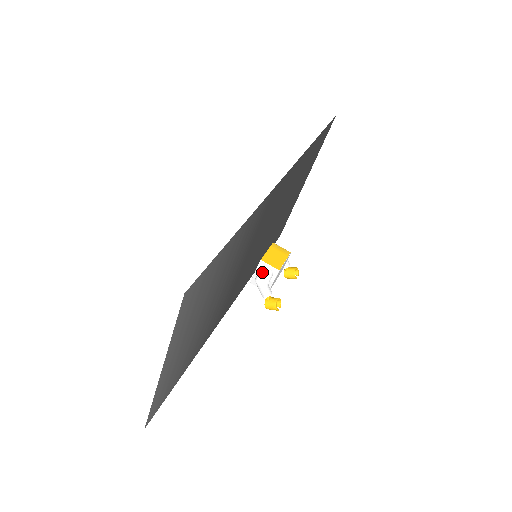
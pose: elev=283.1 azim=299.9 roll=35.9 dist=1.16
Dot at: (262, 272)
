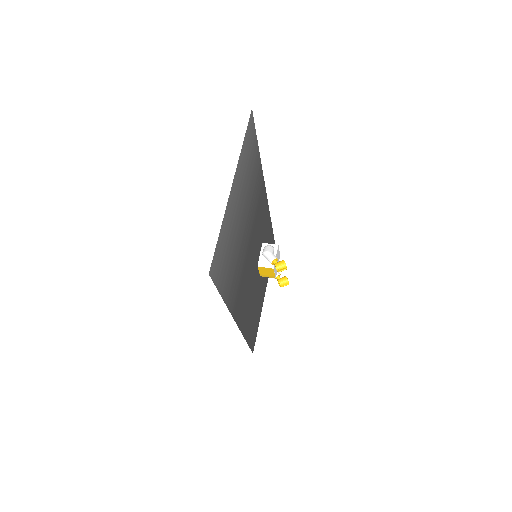
Dot at: (266, 246)
